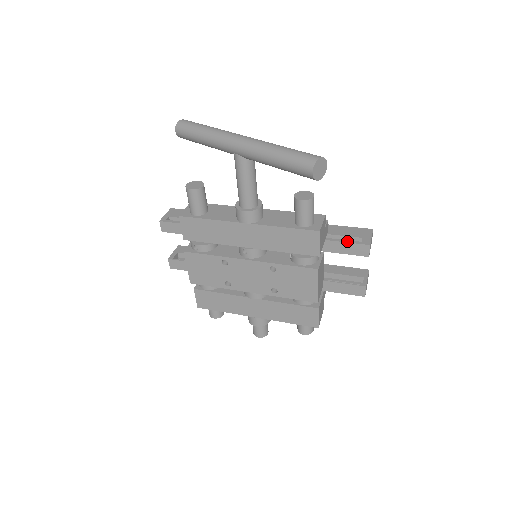
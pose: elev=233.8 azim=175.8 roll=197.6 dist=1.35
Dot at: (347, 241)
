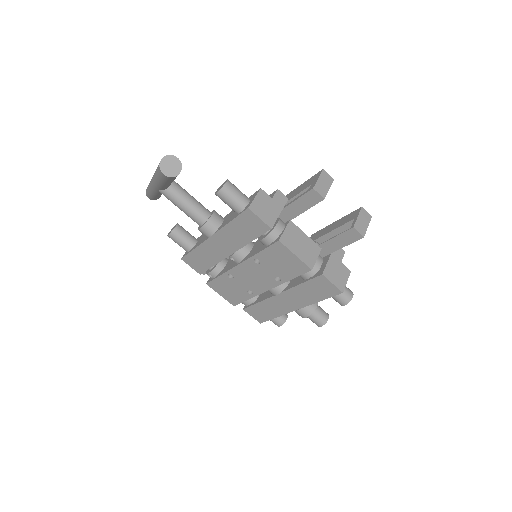
Dot at: (297, 198)
